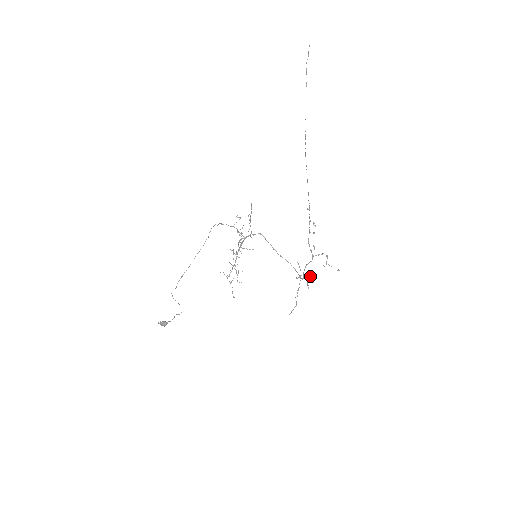
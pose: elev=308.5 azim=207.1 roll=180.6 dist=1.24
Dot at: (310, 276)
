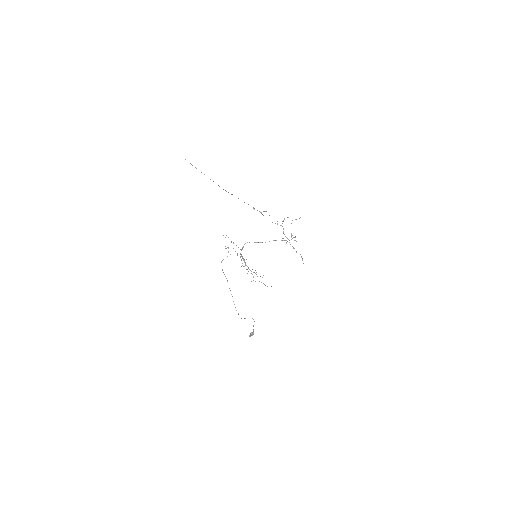
Dot at: (291, 236)
